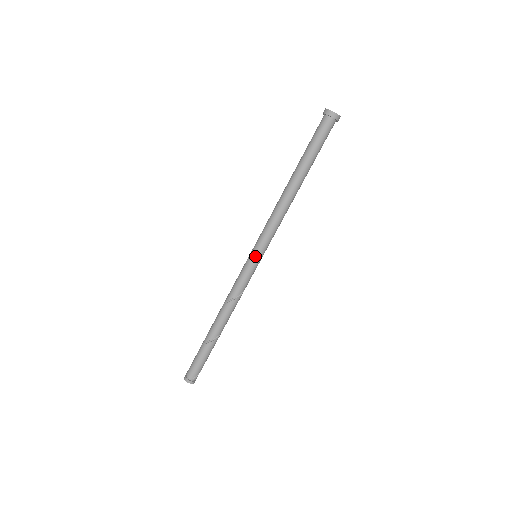
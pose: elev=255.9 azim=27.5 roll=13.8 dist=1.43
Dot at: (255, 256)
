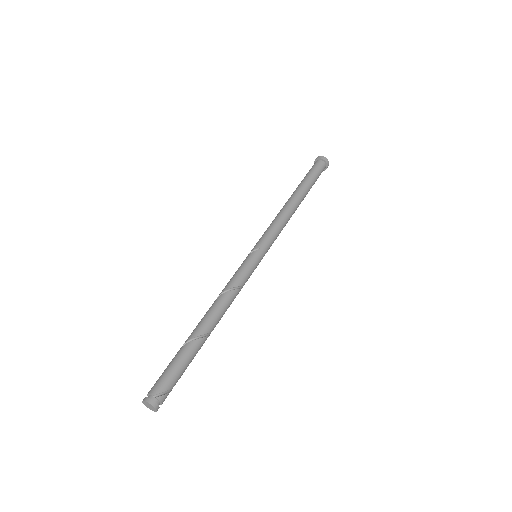
Dot at: (255, 251)
